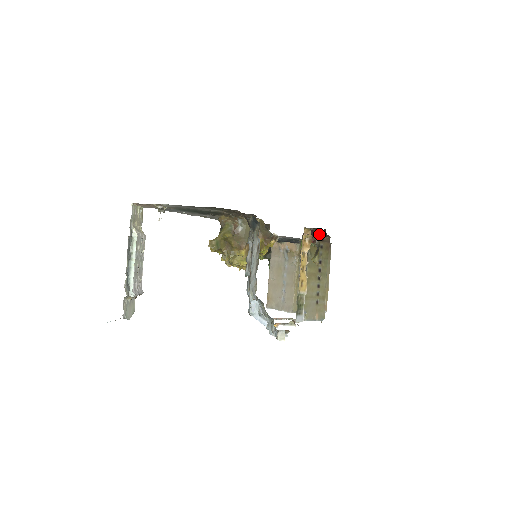
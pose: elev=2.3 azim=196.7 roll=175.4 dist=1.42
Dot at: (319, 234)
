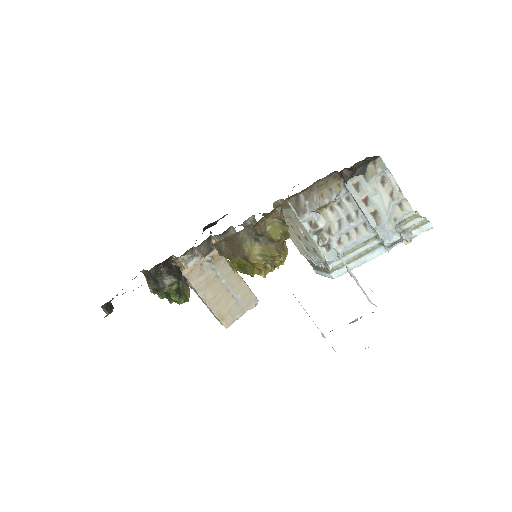
Dot at: (203, 231)
